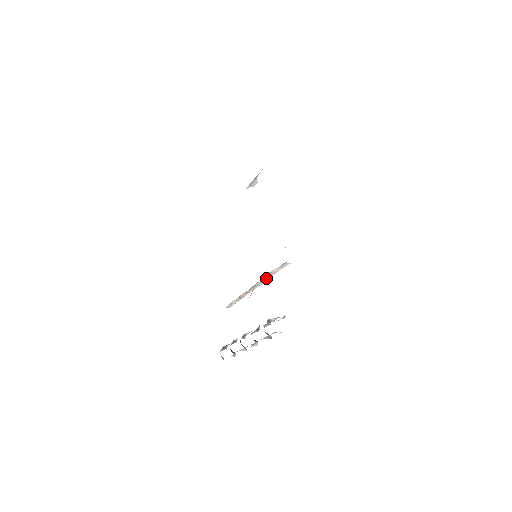
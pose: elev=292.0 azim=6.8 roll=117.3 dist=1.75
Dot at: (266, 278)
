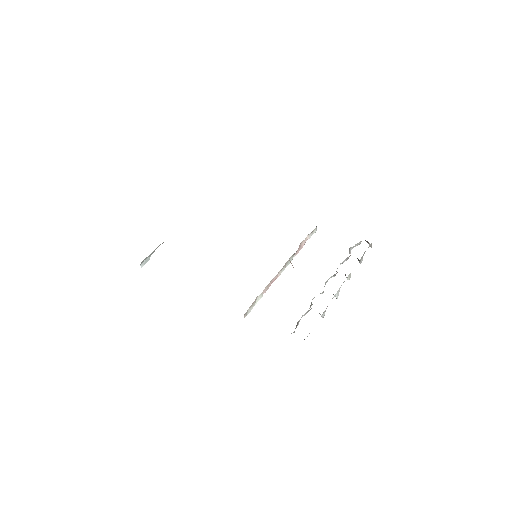
Dot at: (297, 251)
